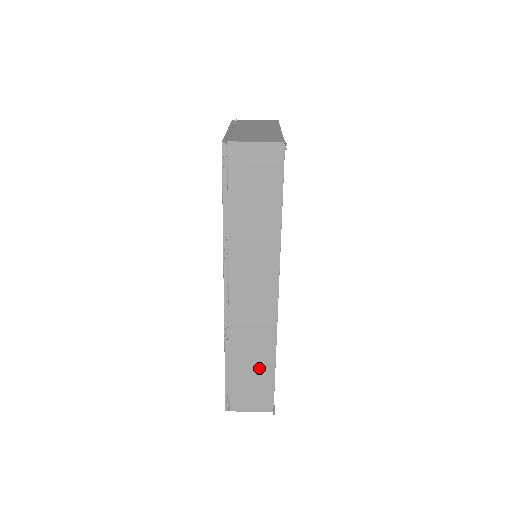
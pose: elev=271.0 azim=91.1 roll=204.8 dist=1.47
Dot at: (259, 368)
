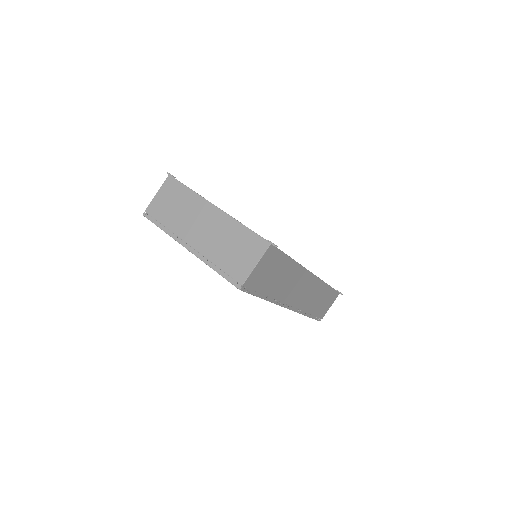
Dot at: (324, 296)
